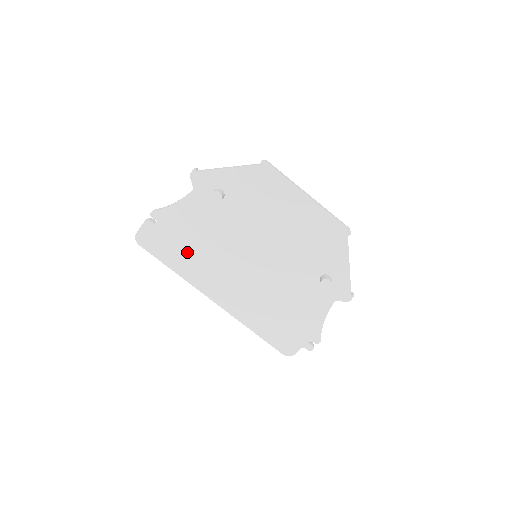
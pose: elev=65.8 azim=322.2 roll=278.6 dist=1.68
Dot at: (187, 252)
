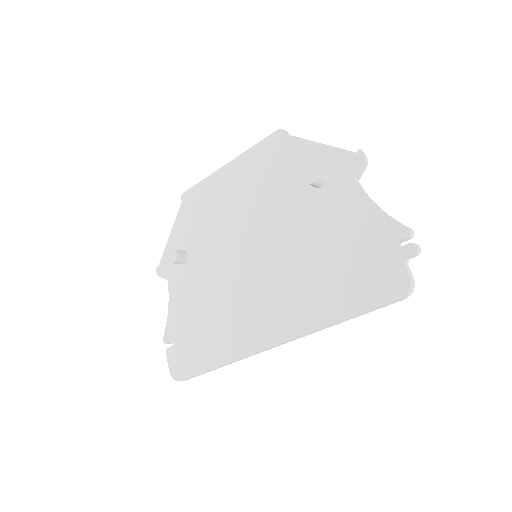
Dot at: (211, 333)
